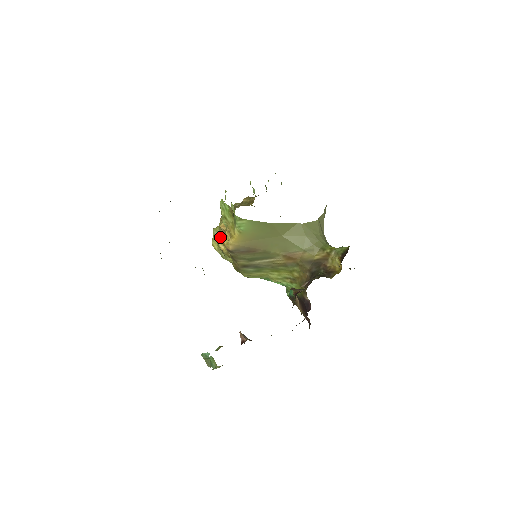
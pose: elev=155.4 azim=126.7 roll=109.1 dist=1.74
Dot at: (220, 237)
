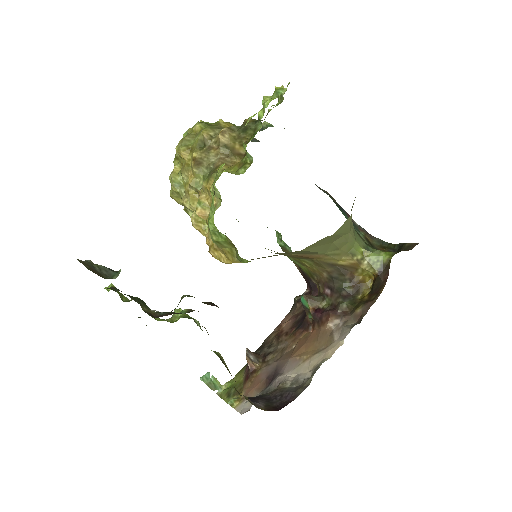
Dot at: (190, 209)
